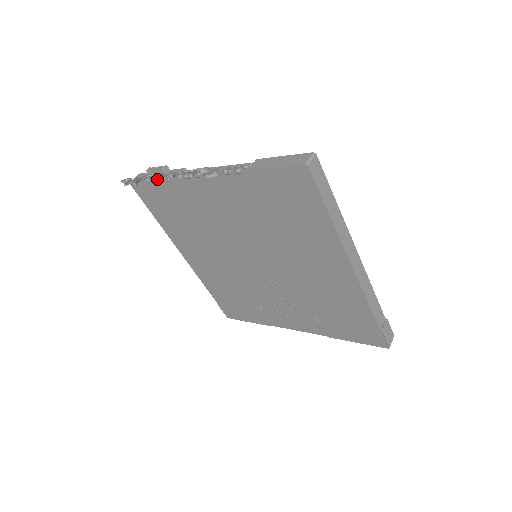
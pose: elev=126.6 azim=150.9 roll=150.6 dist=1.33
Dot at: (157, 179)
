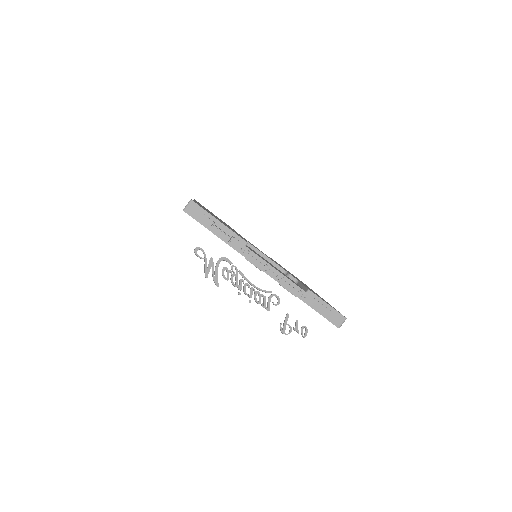
Dot at: occluded
